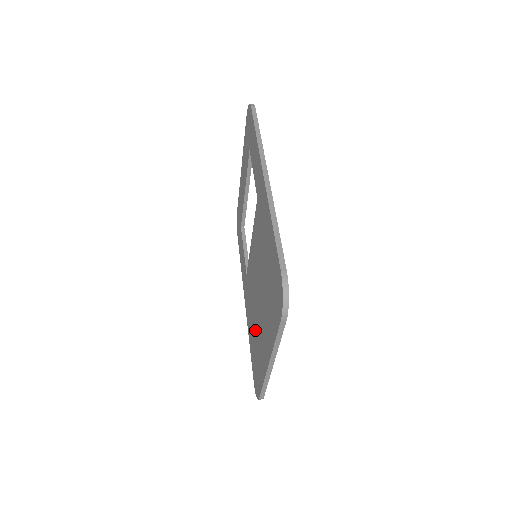
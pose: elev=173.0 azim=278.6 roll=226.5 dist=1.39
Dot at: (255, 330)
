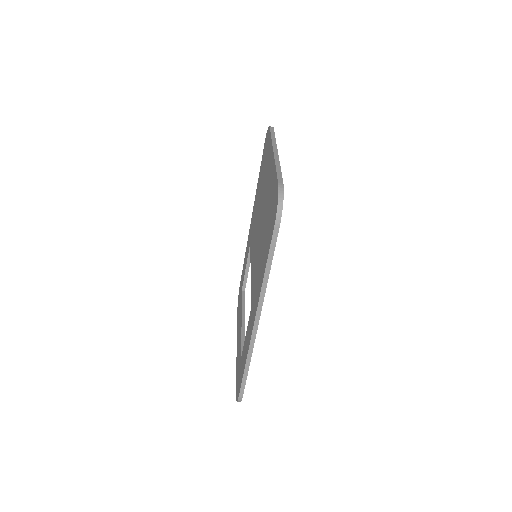
Dot at: (264, 230)
